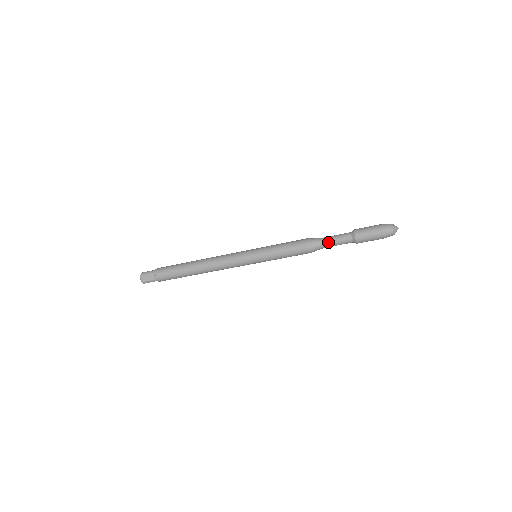
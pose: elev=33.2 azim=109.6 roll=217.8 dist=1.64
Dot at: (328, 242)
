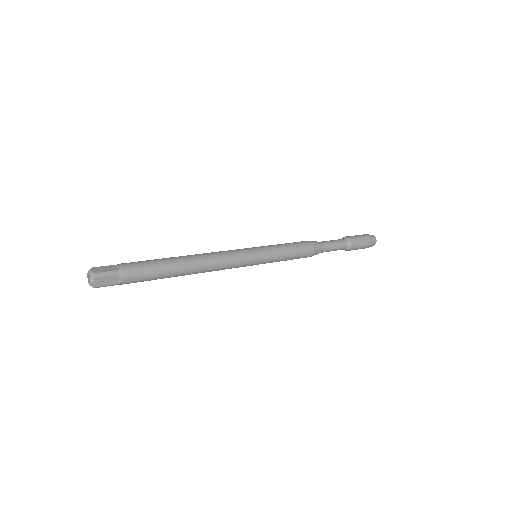
Dot at: (329, 249)
